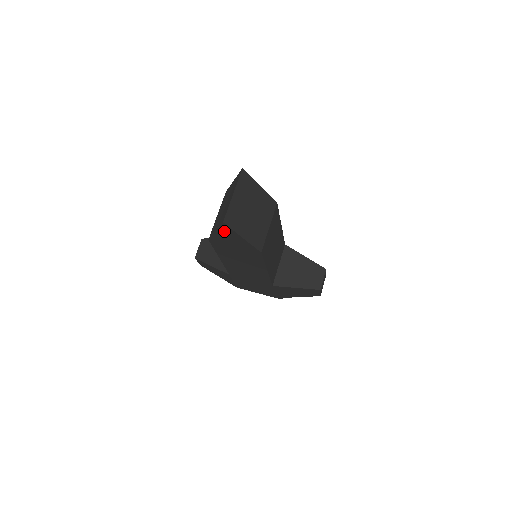
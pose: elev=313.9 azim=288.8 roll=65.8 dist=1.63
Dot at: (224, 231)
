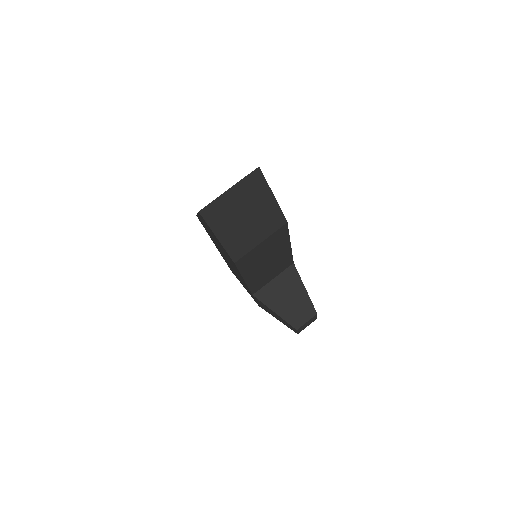
Dot at: occluded
